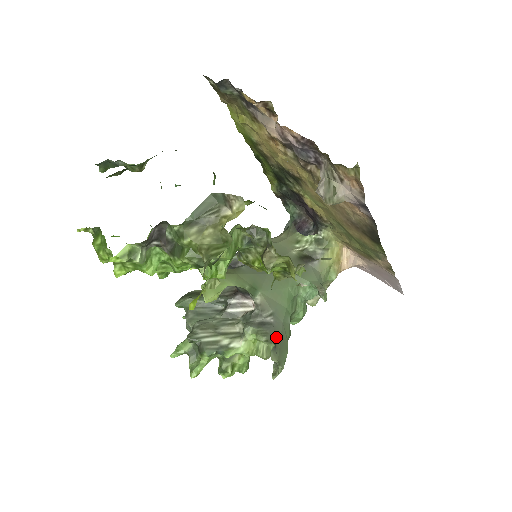
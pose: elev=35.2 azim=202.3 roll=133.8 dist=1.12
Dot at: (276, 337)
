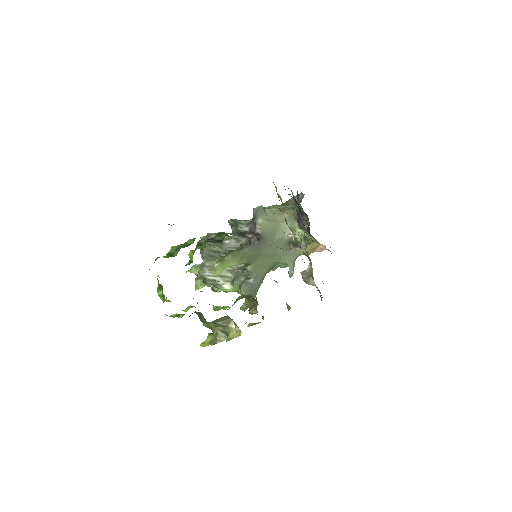
Dot at: (251, 292)
